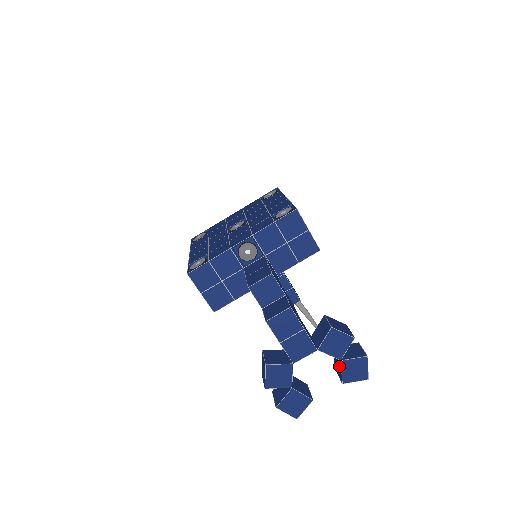
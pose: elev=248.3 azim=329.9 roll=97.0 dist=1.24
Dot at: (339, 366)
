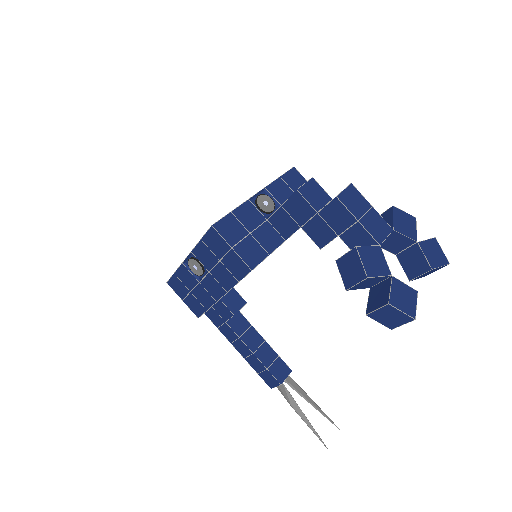
Dot at: (417, 256)
